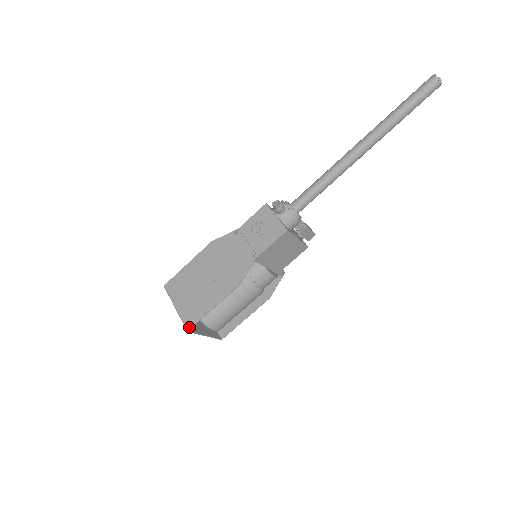
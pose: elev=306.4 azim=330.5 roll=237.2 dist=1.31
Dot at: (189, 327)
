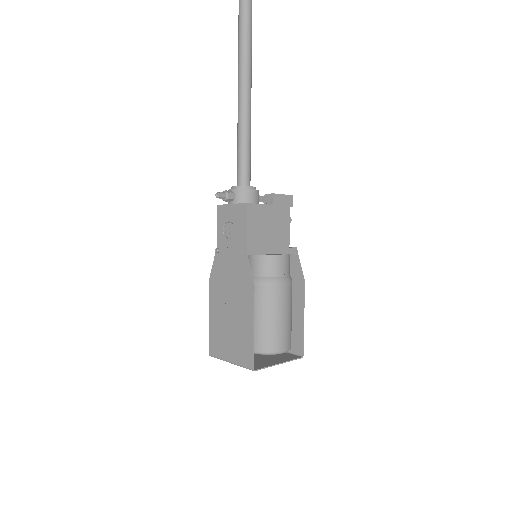
Dot at: (251, 366)
